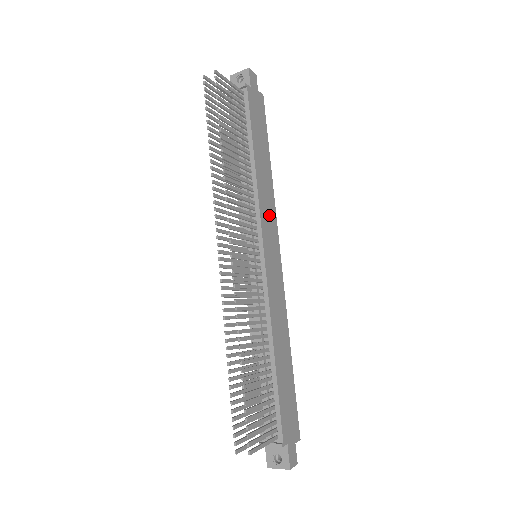
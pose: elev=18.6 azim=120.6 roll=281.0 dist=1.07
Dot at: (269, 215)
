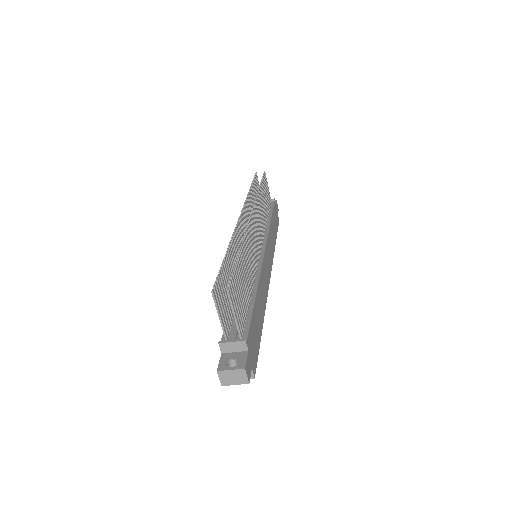
Dot at: (270, 250)
